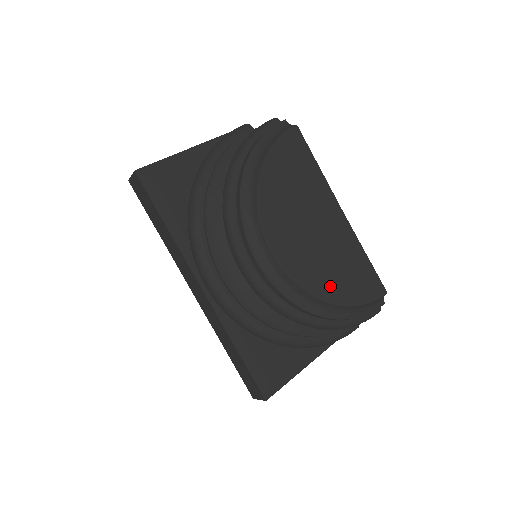
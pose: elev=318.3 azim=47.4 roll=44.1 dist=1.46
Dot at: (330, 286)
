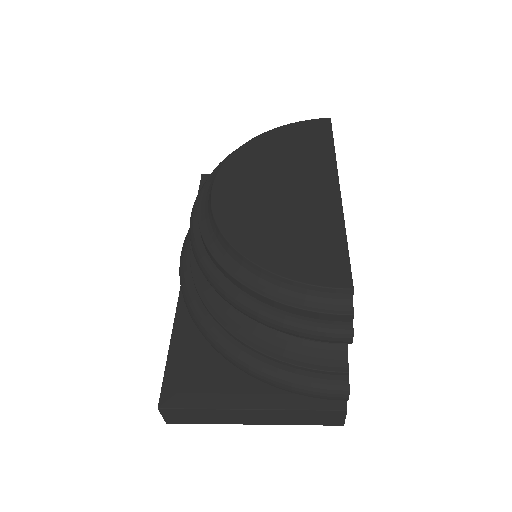
Dot at: (259, 242)
